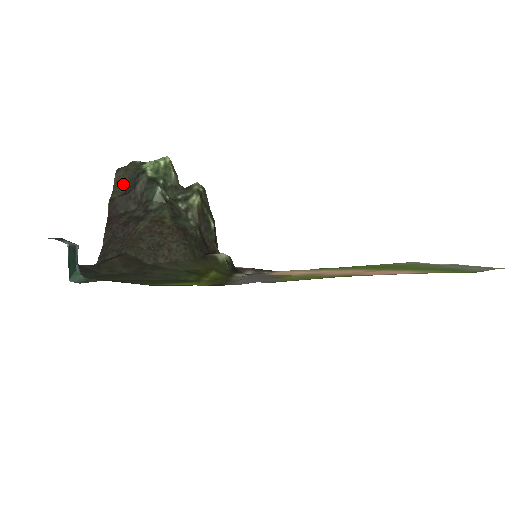
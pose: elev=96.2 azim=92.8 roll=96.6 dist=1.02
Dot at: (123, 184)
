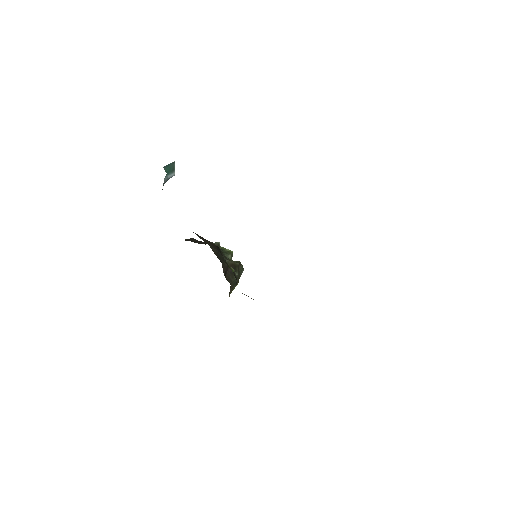
Dot at: occluded
